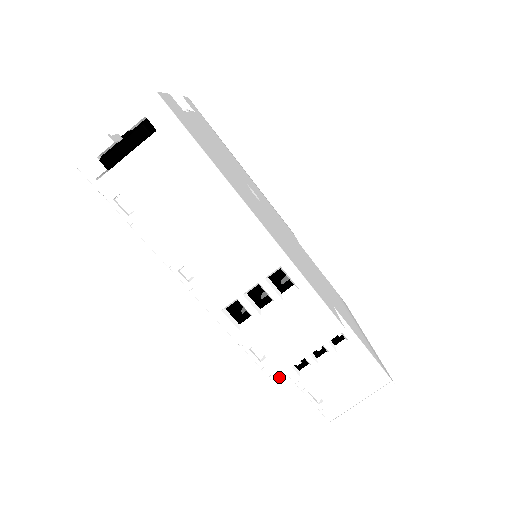
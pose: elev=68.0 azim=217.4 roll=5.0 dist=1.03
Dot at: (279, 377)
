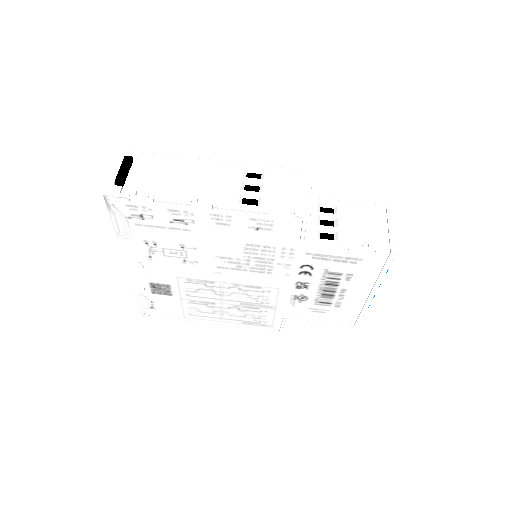
Dot at: (309, 213)
